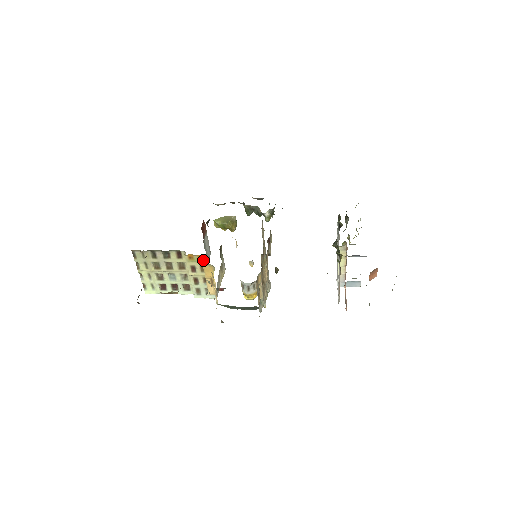
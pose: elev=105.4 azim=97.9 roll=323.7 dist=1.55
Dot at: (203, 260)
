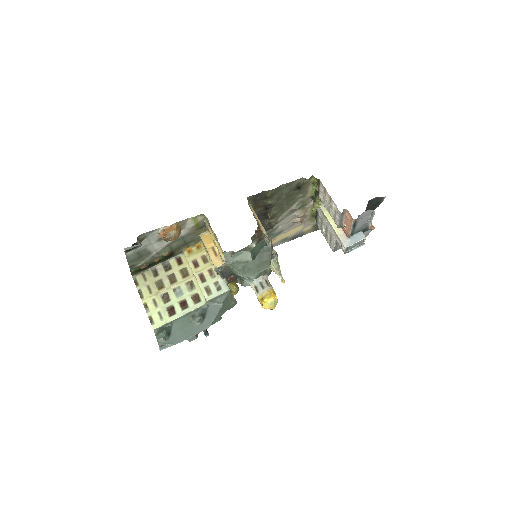
Dot at: (202, 249)
